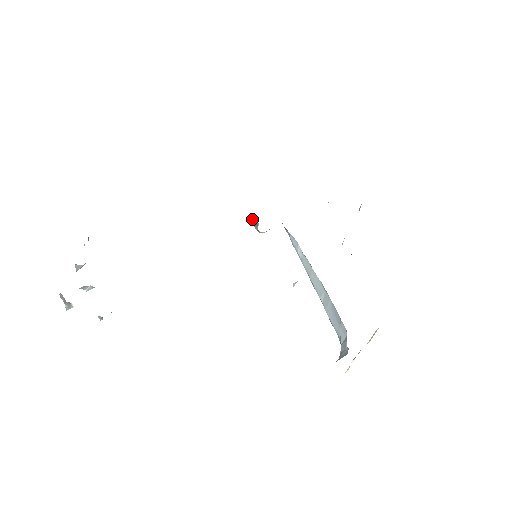
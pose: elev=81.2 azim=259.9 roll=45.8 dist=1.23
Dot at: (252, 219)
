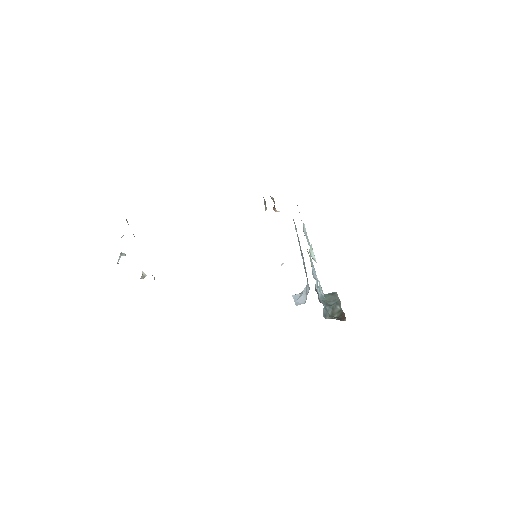
Dot at: (263, 197)
